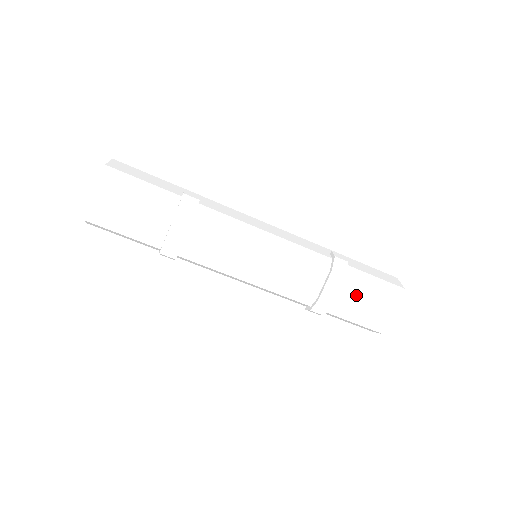
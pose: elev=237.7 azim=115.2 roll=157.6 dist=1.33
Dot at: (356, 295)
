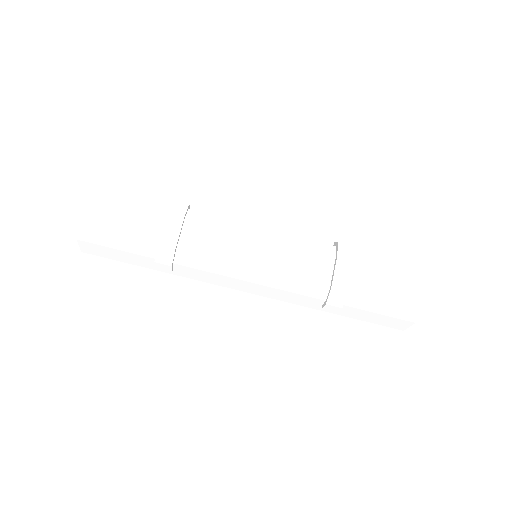
Dot at: (371, 279)
